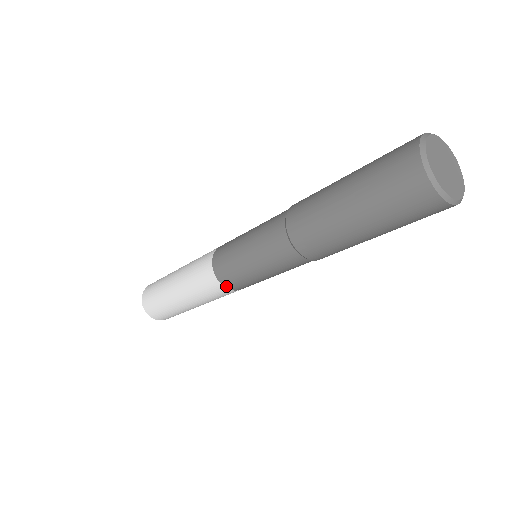
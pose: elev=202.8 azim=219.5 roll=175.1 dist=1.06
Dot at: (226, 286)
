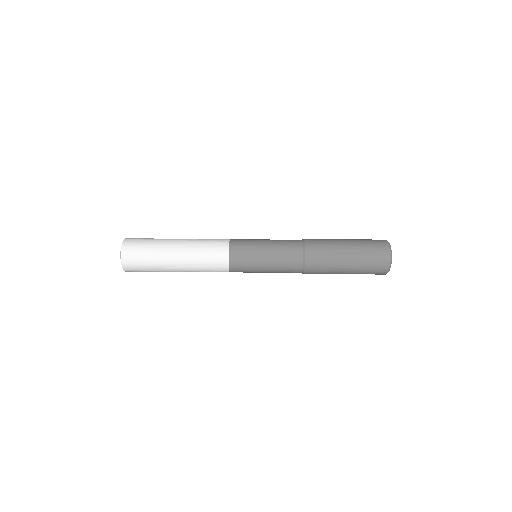
Dot at: (231, 241)
